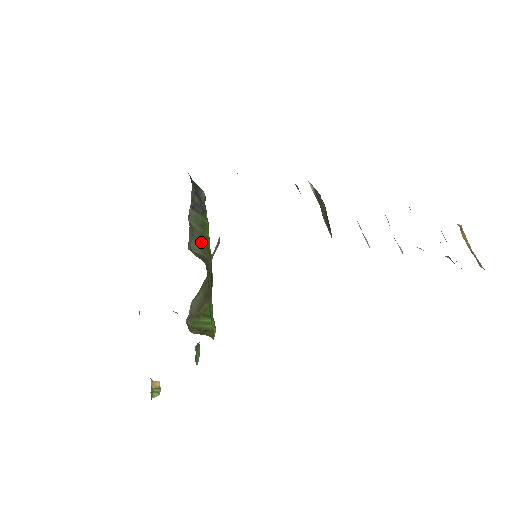
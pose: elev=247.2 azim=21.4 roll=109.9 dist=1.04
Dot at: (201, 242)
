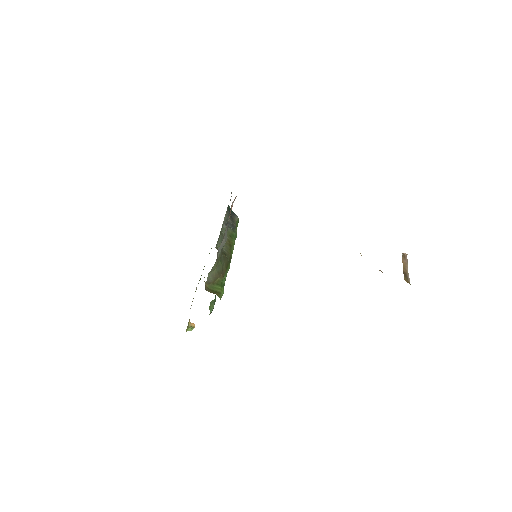
Dot at: (227, 245)
